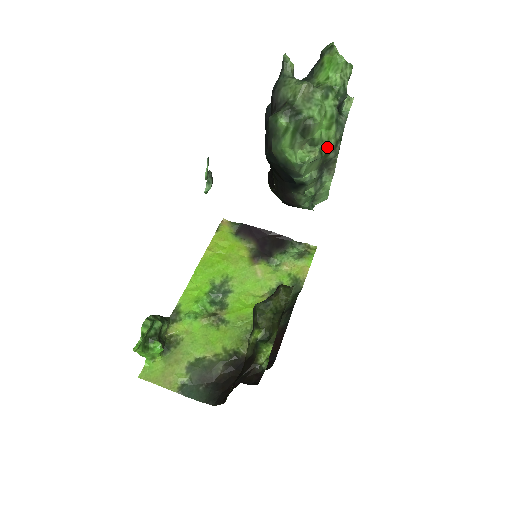
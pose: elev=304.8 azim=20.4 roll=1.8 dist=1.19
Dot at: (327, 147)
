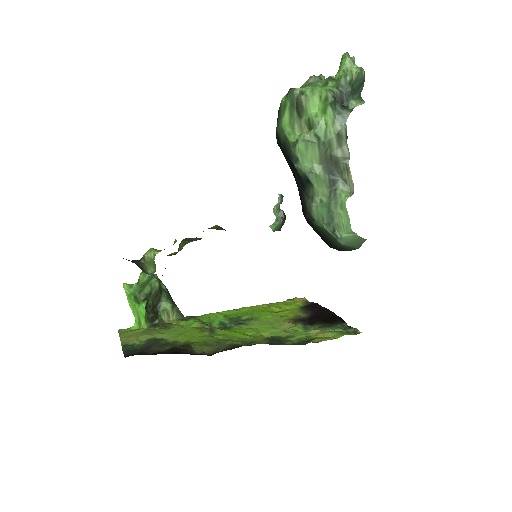
Dot at: (326, 135)
